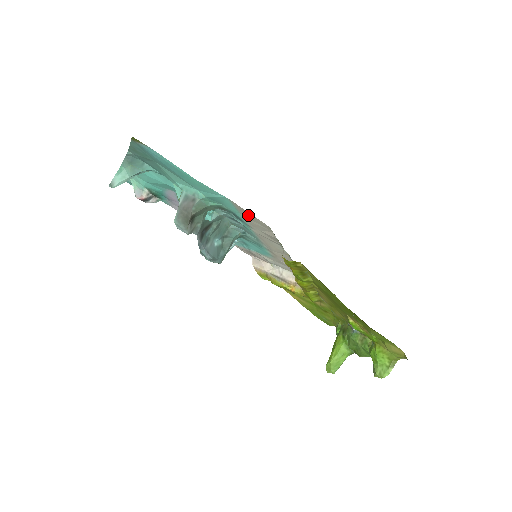
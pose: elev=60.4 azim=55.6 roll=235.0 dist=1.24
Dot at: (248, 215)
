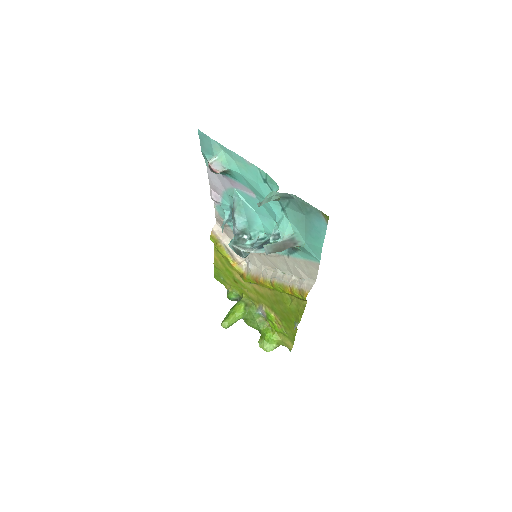
Dot at: (311, 267)
